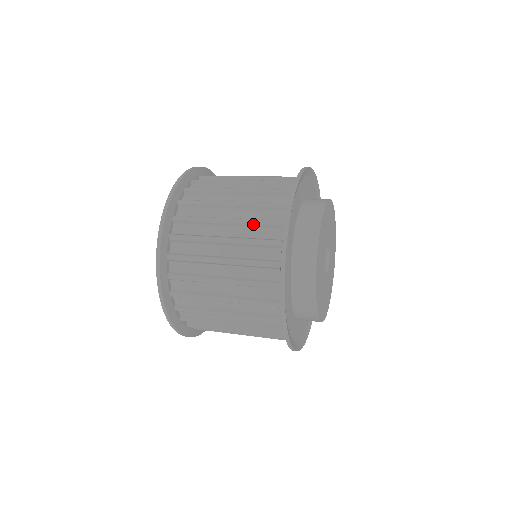
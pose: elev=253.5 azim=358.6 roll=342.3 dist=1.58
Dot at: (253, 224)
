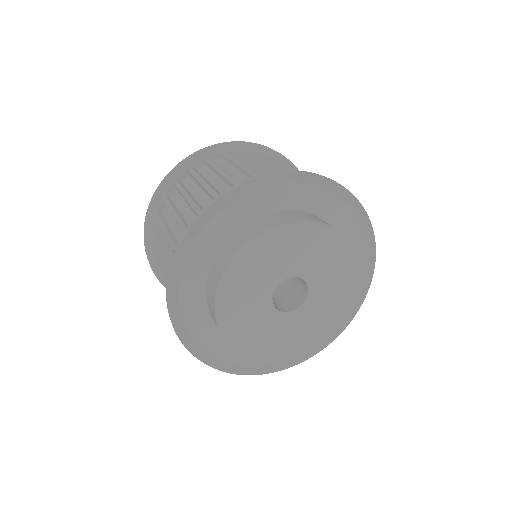
Dot at: occluded
